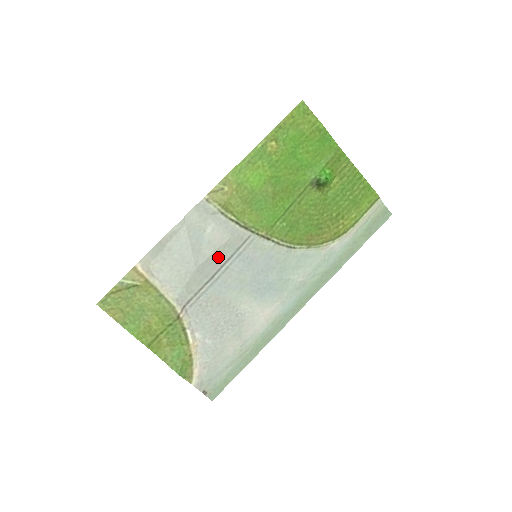
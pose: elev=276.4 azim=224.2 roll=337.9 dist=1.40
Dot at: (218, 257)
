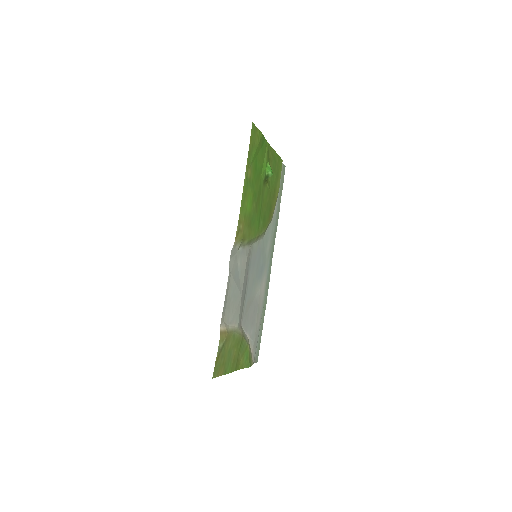
Dot at: (245, 277)
